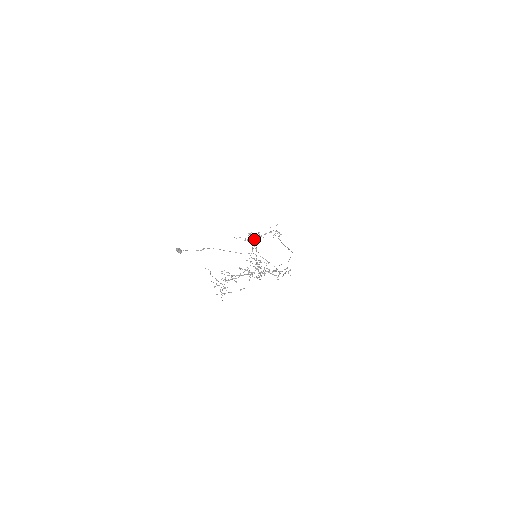
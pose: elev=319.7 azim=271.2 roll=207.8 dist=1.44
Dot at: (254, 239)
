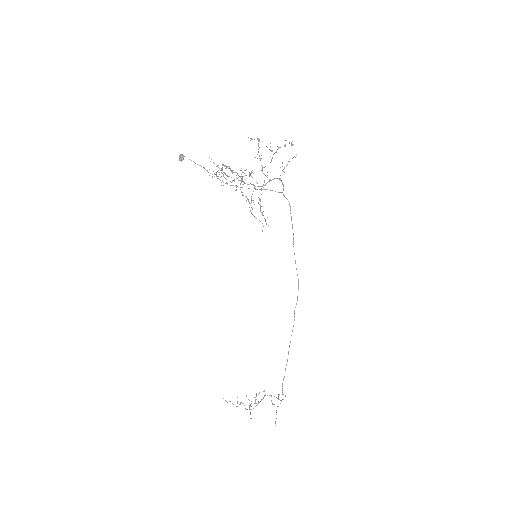
Dot at: occluded
